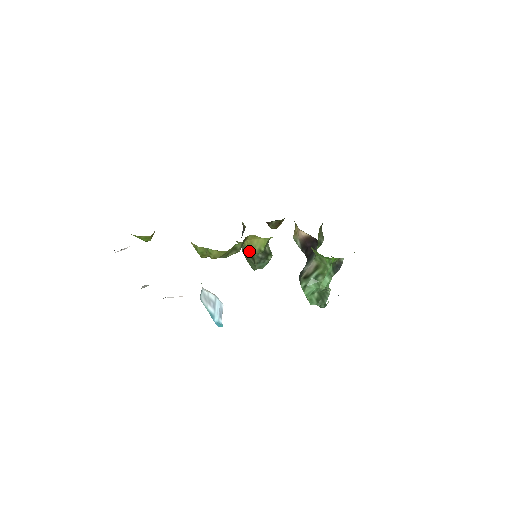
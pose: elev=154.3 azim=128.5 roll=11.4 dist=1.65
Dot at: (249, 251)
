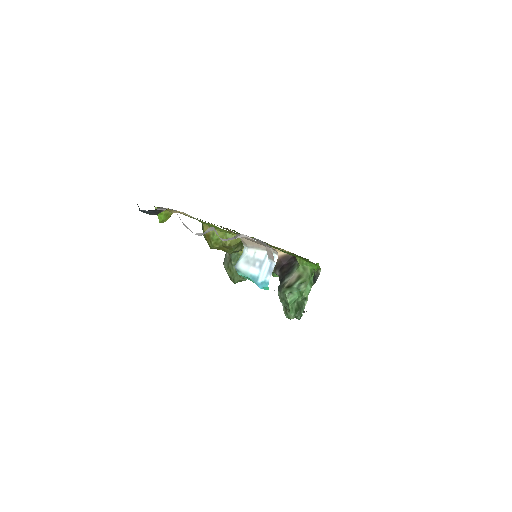
Dot at: occluded
